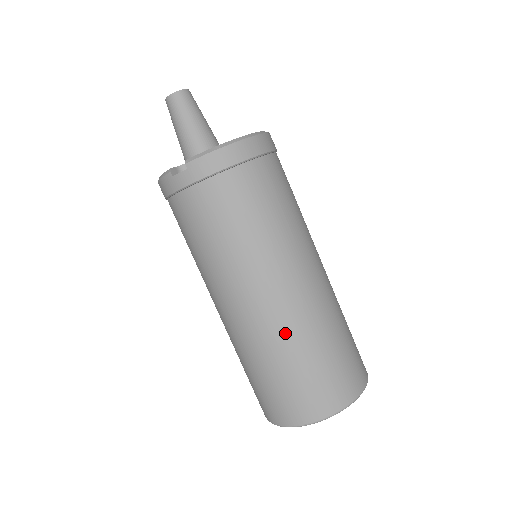
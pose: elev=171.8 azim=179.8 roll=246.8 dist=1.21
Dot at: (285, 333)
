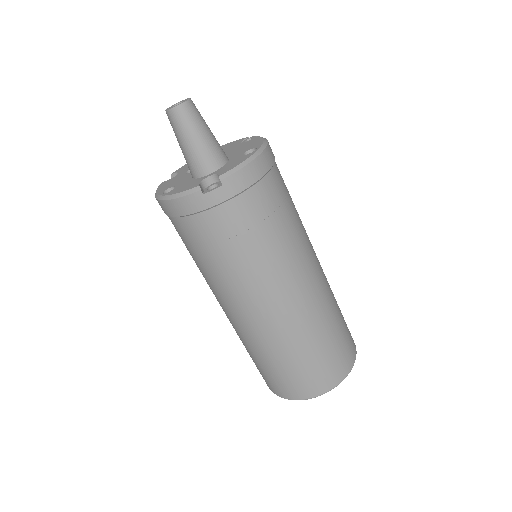
Dot at: (314, 319)
